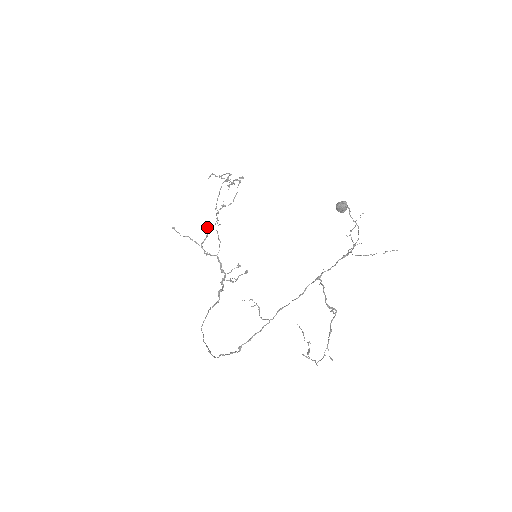
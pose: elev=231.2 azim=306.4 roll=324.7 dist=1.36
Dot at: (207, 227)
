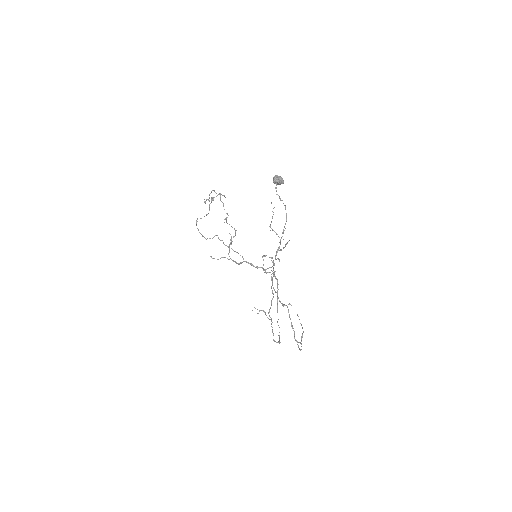
Dot at: occluded
